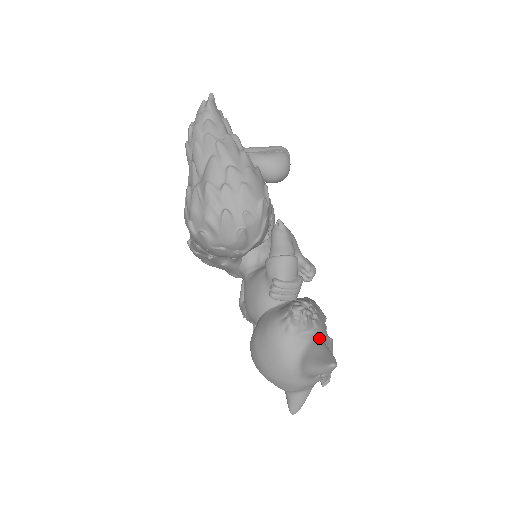
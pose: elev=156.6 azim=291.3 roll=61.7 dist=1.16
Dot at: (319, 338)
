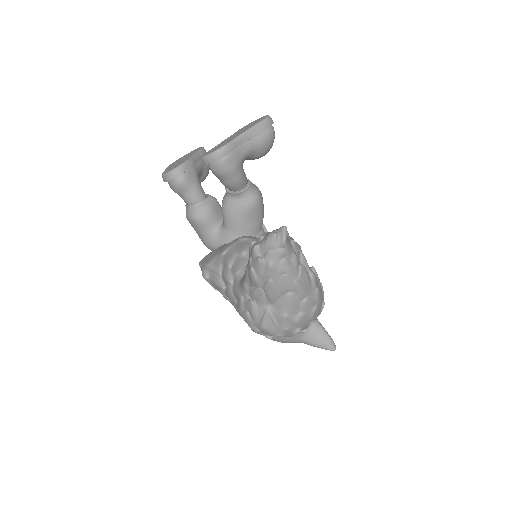
Dot at: occluded
